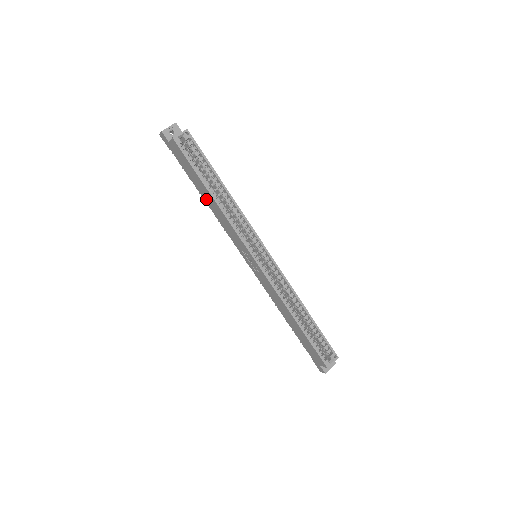
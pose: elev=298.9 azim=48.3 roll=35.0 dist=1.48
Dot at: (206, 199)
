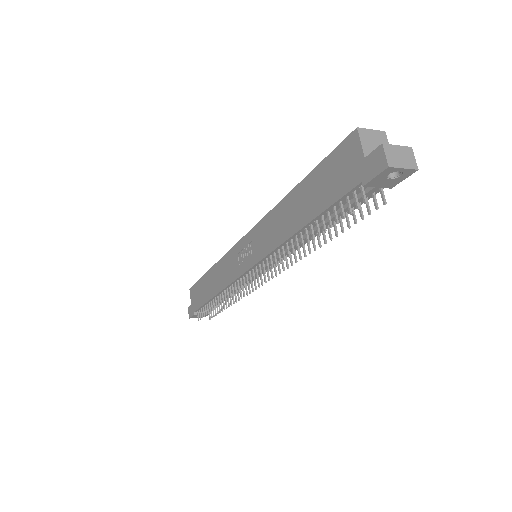
Dot at: (212, 290)
